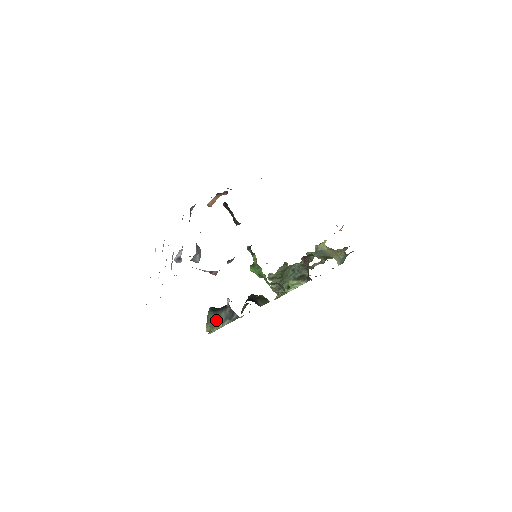
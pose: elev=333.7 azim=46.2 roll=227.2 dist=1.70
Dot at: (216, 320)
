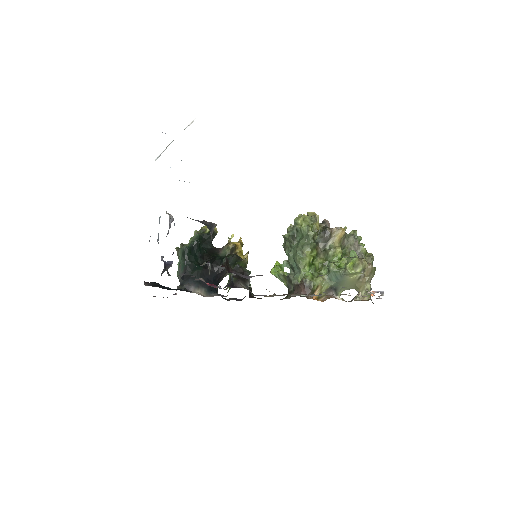
Dot at: (179, 263)
